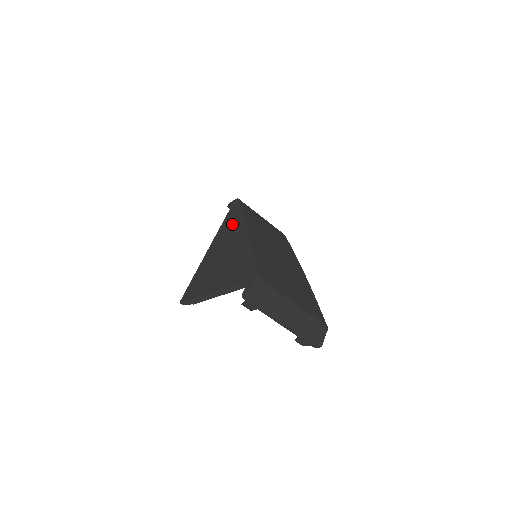
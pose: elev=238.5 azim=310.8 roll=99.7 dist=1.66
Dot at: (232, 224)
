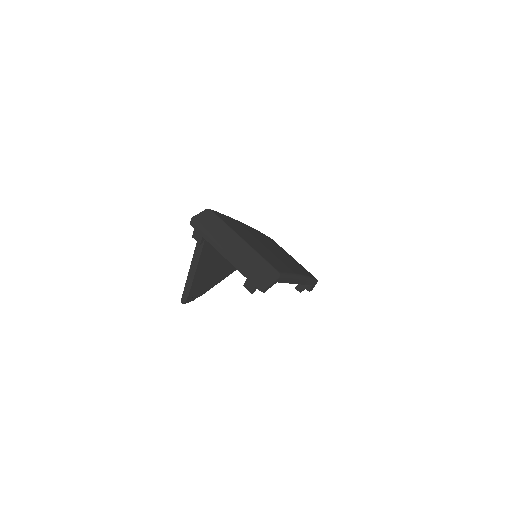
Dot at: occluded
